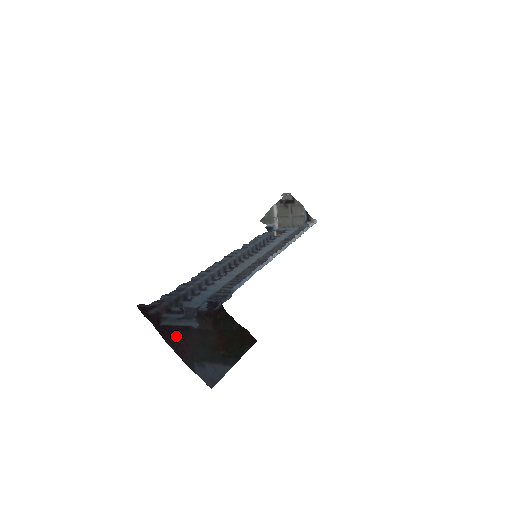
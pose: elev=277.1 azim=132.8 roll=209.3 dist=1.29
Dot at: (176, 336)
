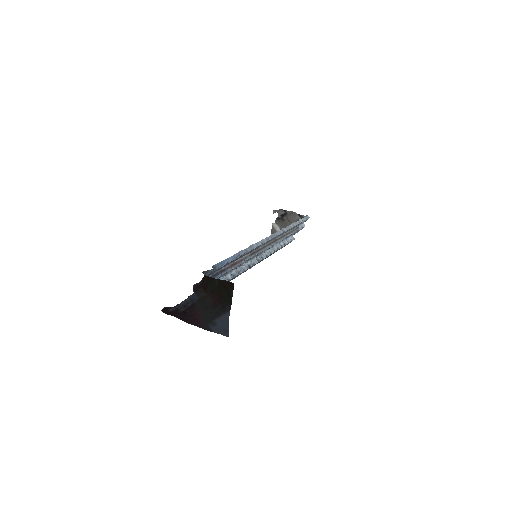
Dot at: (190, 314)
